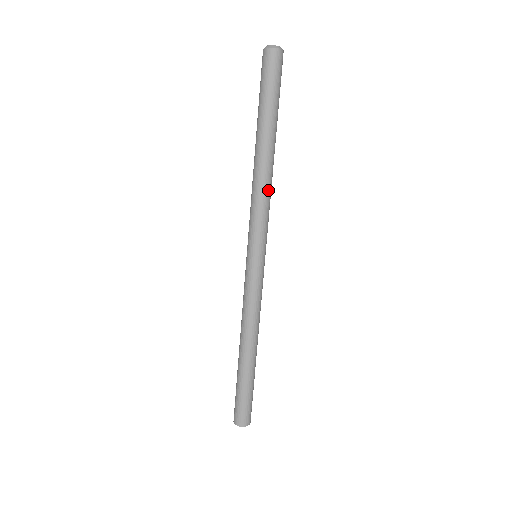
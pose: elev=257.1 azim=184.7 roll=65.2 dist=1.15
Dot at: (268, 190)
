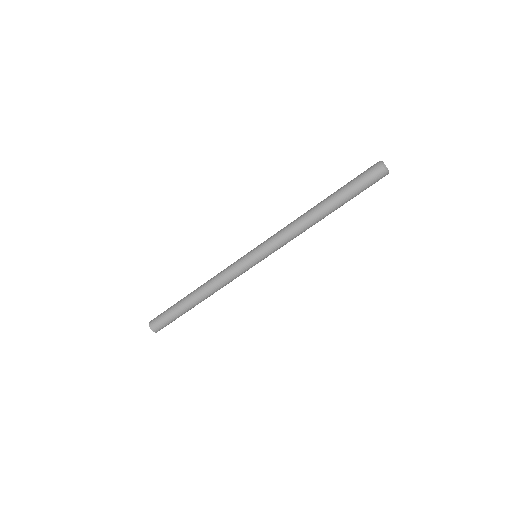
Dot at: (299, 231)
